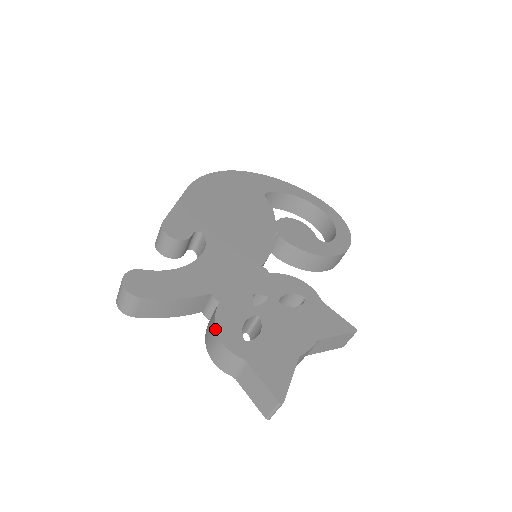
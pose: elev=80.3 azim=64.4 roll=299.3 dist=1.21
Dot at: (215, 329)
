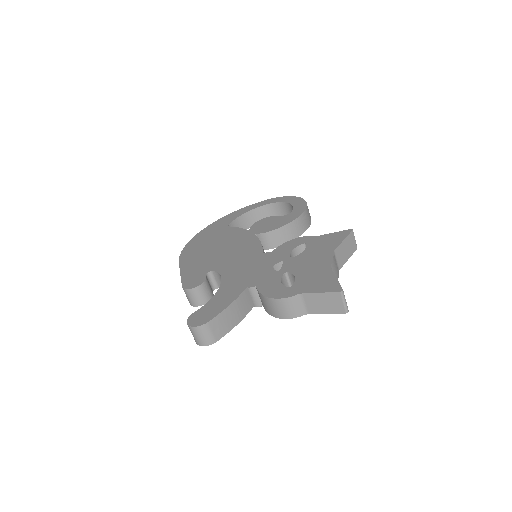
Dot at: (267, 298)
